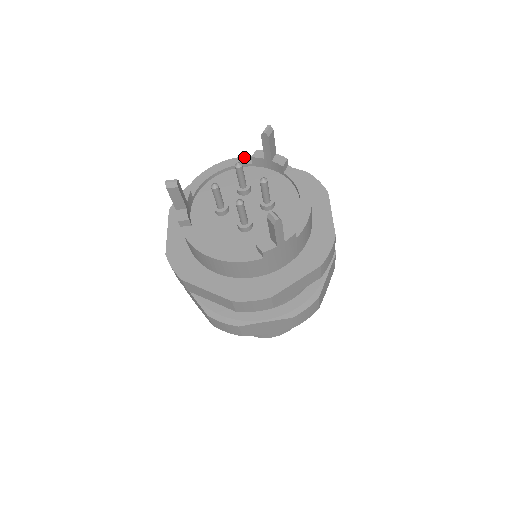
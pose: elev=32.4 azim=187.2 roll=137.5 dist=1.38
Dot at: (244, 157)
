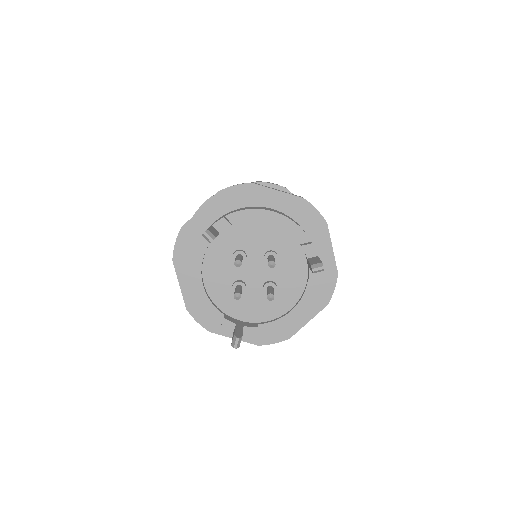
Dot at: (303, 231)
